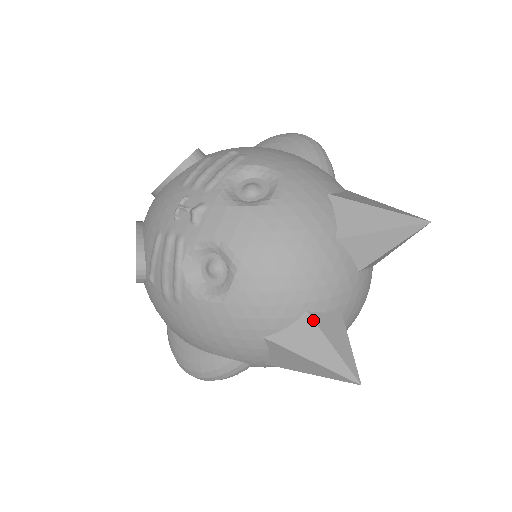
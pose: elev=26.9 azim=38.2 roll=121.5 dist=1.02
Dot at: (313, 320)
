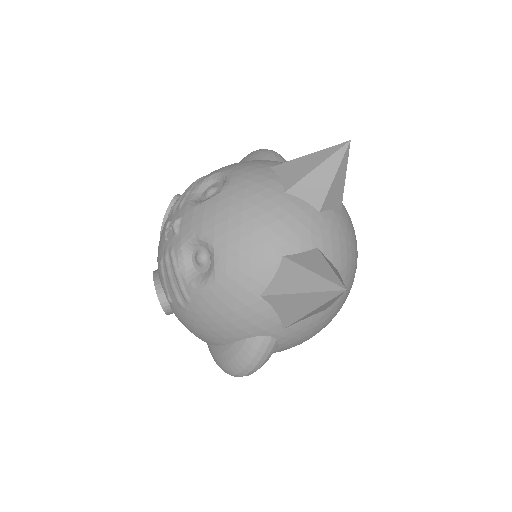
Dot at: (290, 260)
